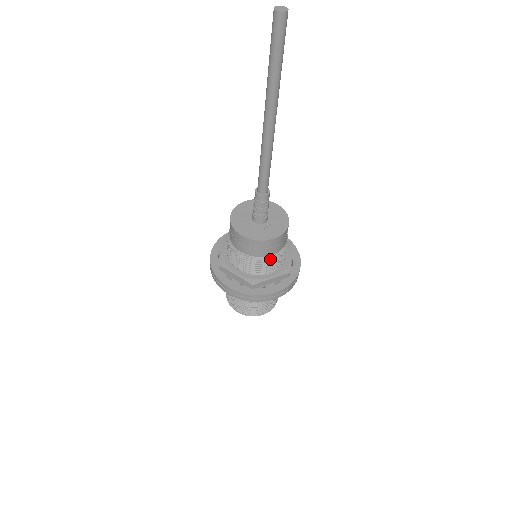
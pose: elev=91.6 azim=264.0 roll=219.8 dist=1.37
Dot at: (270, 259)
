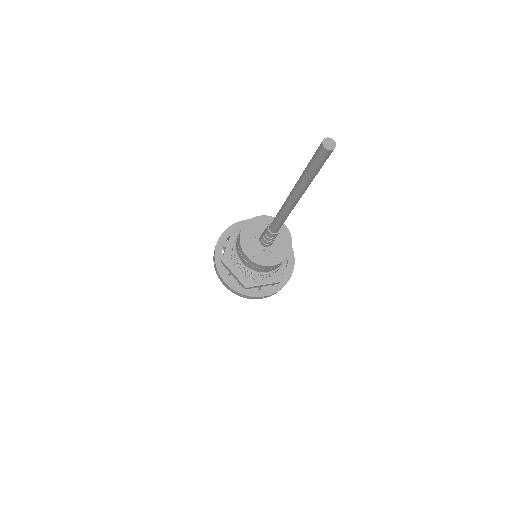
Dot at: occluded
